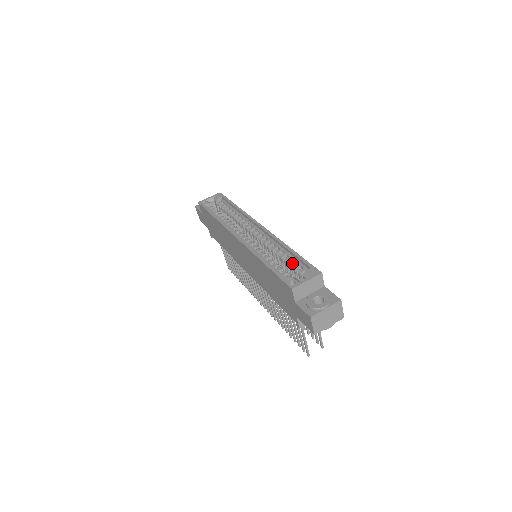
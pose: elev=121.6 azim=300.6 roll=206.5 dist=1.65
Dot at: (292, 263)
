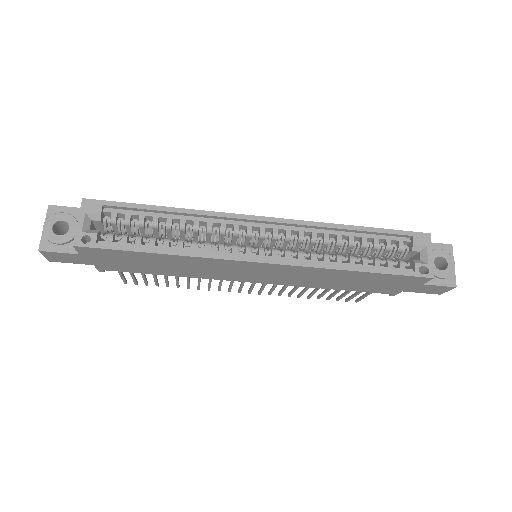
Dot at: (379, 244)
